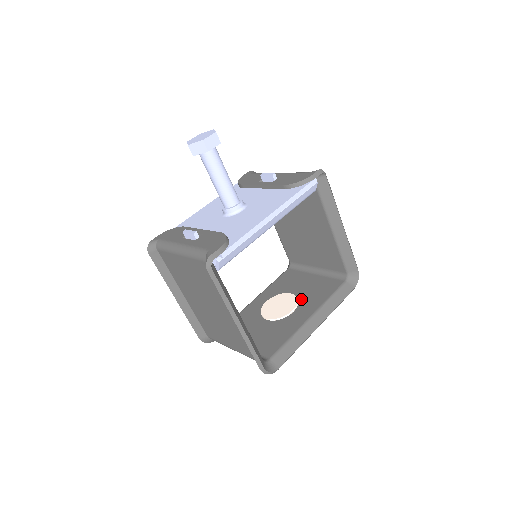
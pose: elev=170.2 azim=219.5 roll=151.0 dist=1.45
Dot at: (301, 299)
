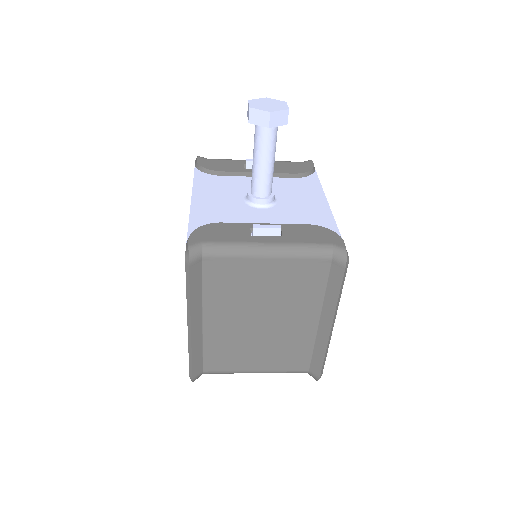
Dot at: occluded
